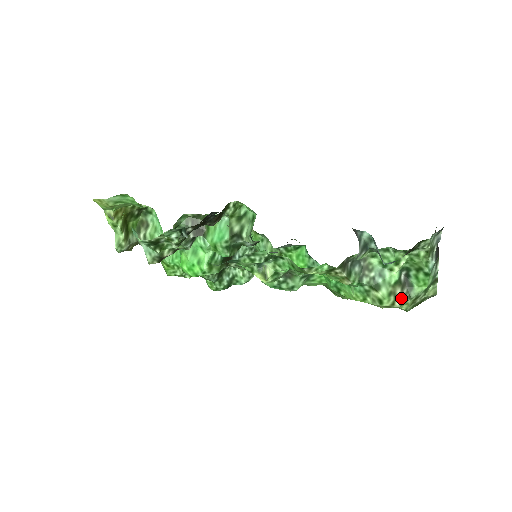
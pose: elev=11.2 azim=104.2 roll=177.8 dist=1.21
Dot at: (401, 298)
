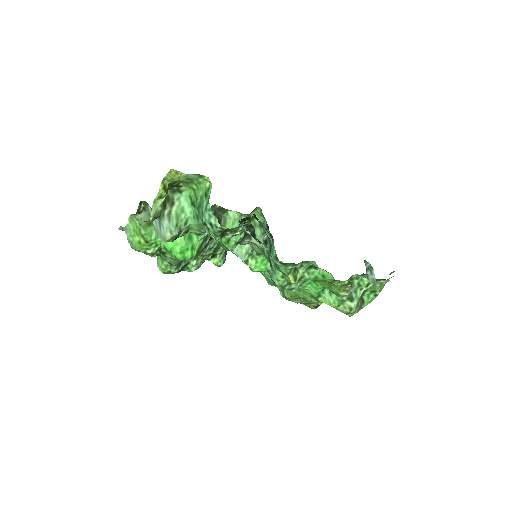
Dot at: (359, 308)
